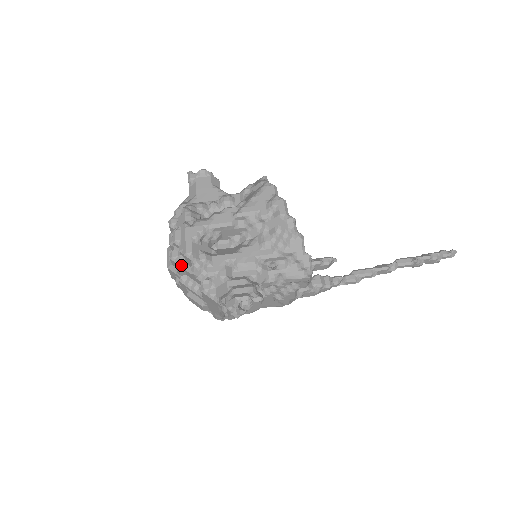
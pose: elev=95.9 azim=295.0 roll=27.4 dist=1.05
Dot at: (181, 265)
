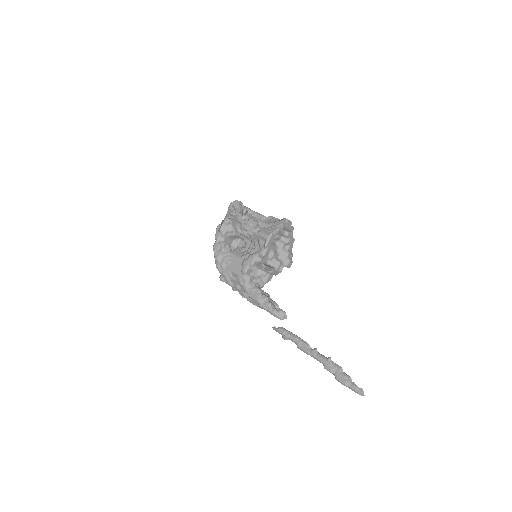
Dot at: occluded
